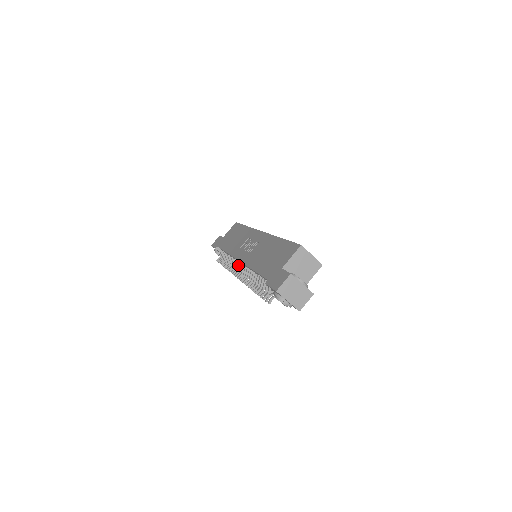
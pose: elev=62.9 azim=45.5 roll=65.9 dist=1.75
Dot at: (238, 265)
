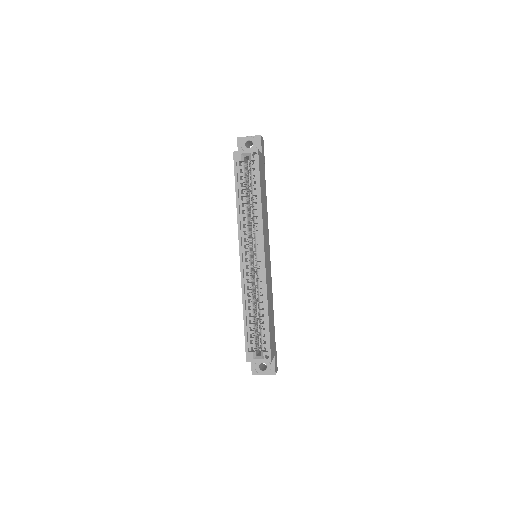
Dot at: occluded
